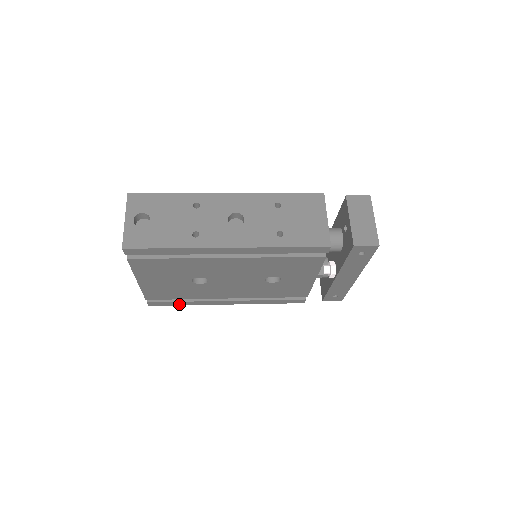
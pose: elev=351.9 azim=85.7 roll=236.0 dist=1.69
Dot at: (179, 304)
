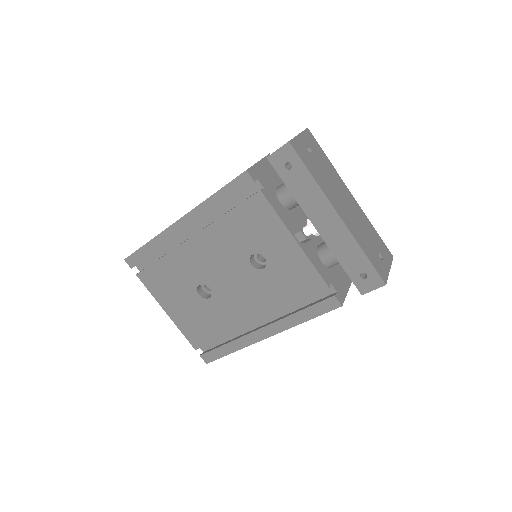
Dot at: (226, 352)
